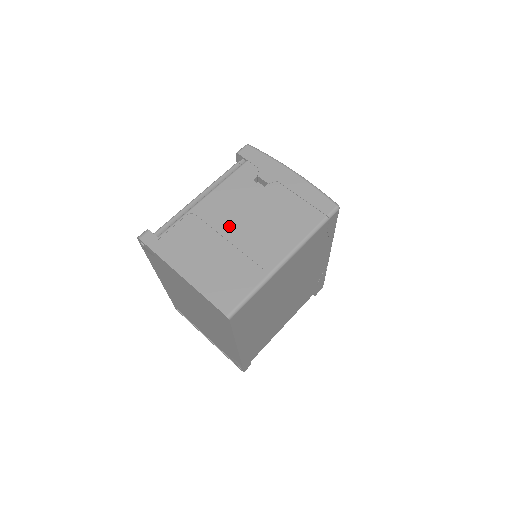
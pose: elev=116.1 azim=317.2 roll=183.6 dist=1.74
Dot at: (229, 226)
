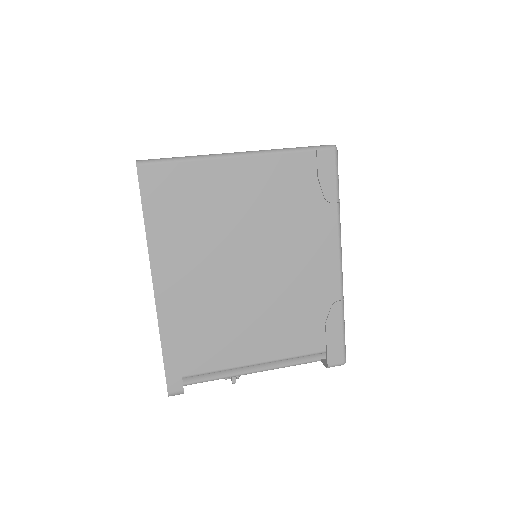
Dot at: occluded
